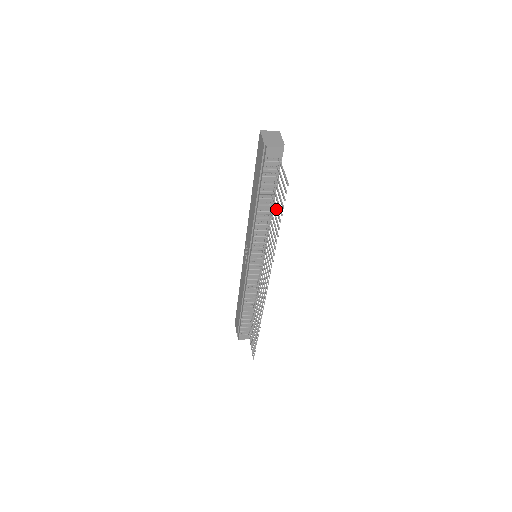
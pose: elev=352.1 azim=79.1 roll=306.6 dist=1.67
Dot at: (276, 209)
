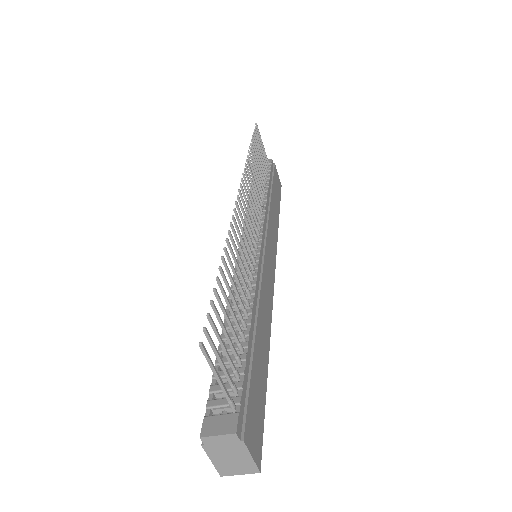
Dot at: (258, 161)
